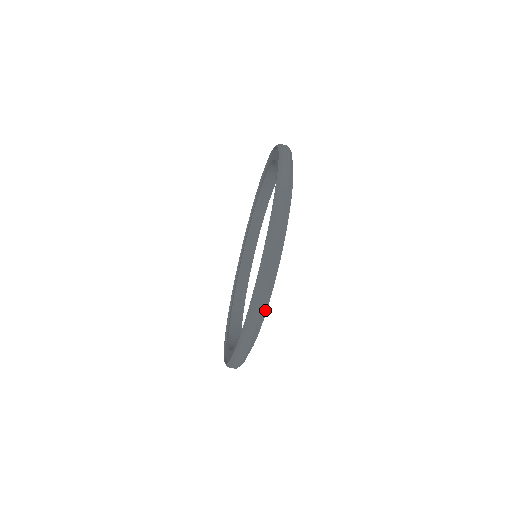
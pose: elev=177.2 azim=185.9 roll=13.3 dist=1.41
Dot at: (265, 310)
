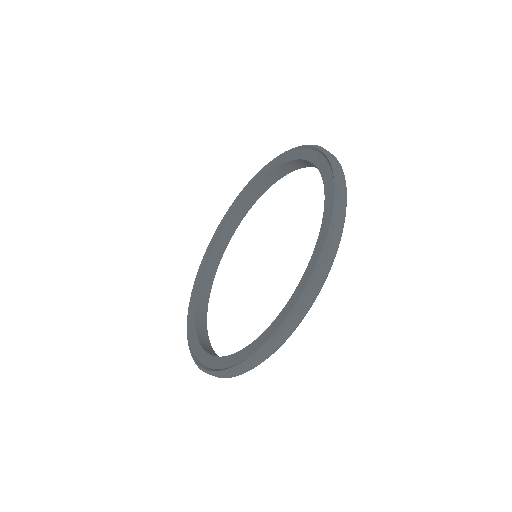
Dot at: occluded
